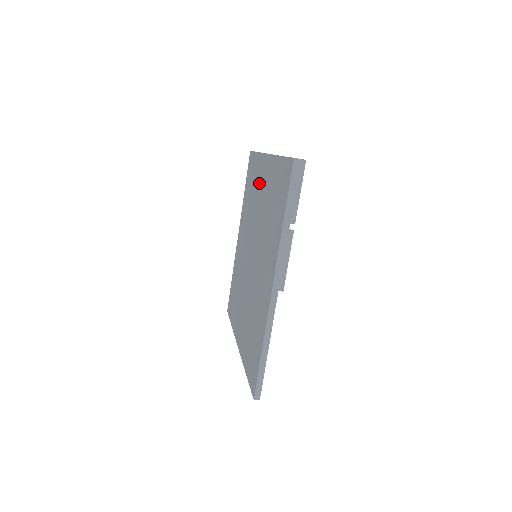
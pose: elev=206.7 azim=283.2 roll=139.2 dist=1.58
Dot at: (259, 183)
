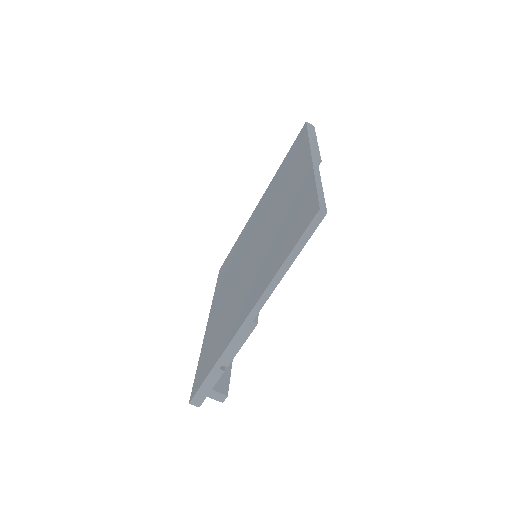
Dot at: (250, 226)
